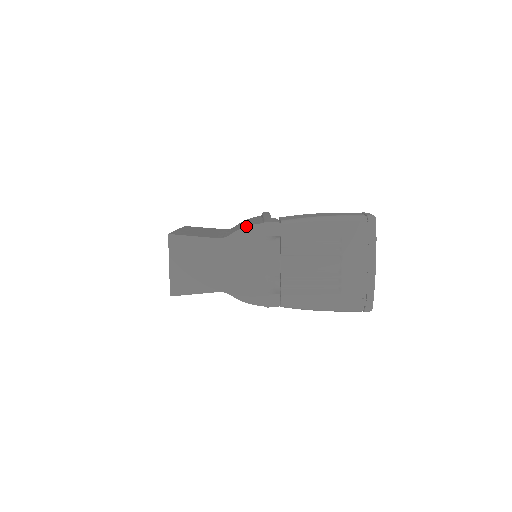
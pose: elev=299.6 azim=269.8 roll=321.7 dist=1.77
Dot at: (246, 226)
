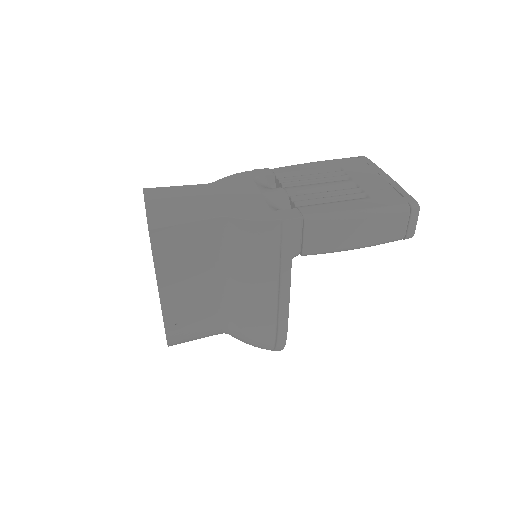
Dot at: (233, 174)
